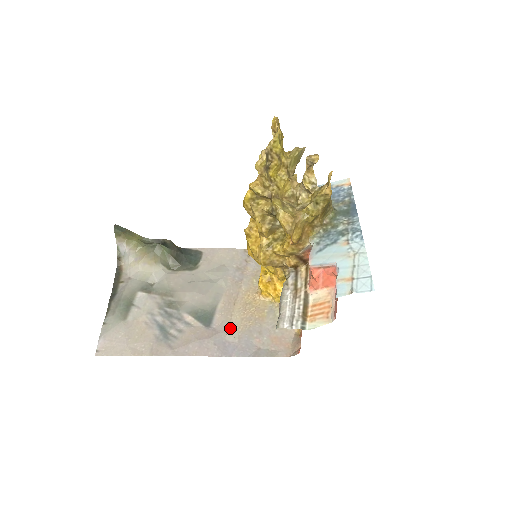
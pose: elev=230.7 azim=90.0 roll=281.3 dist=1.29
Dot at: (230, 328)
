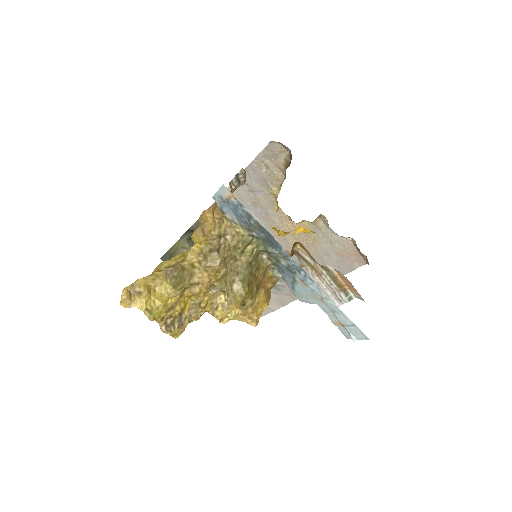
Dot at: occluded
